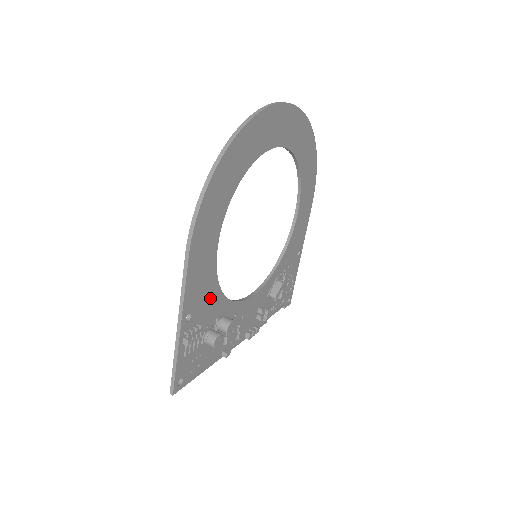
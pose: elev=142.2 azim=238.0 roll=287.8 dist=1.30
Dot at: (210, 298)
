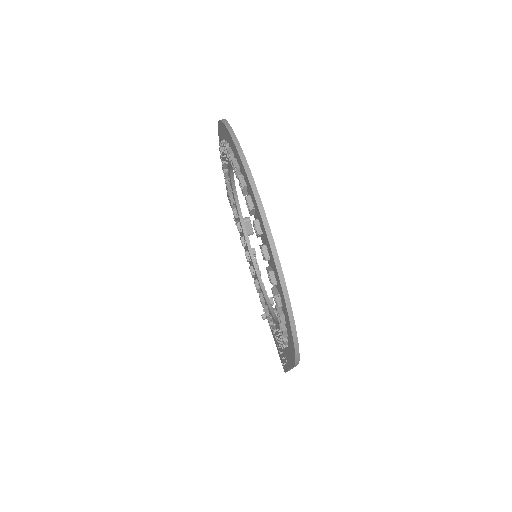
Dot at: occluded
